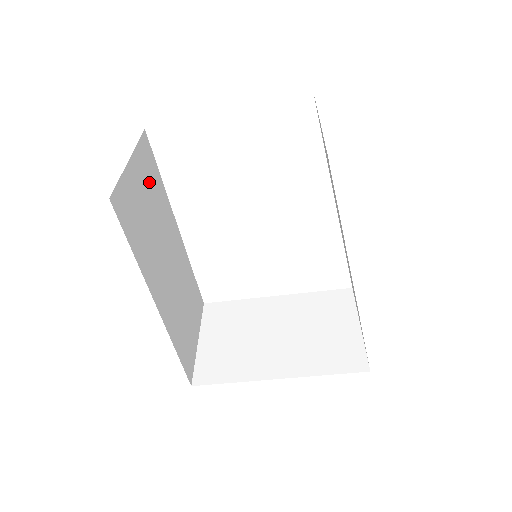
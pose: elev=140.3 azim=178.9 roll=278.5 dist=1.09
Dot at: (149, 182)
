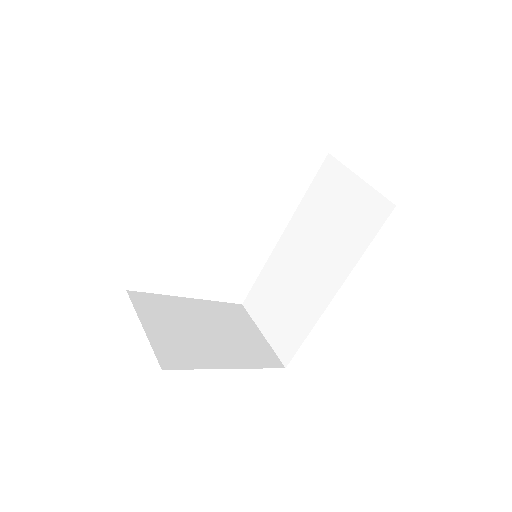
Dot at: occluded
